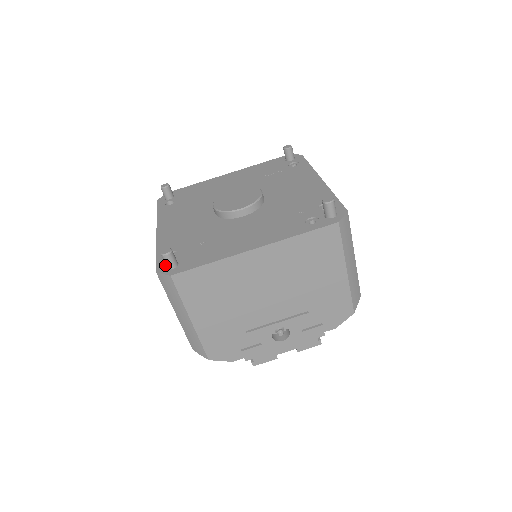
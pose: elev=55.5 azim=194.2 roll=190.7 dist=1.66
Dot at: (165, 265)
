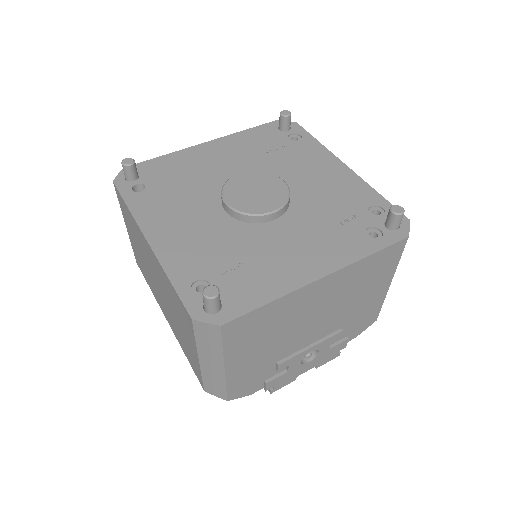
Dot at: (200, 306)
